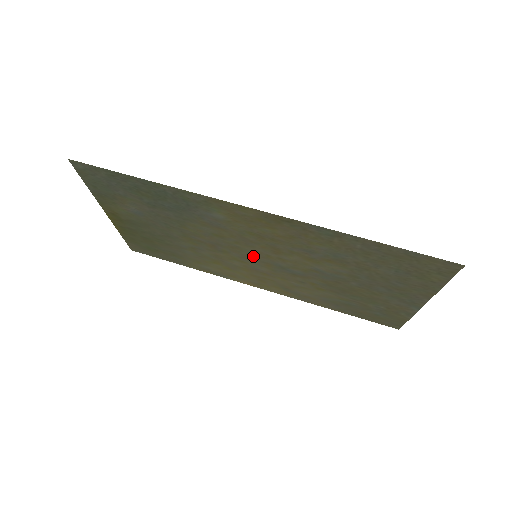
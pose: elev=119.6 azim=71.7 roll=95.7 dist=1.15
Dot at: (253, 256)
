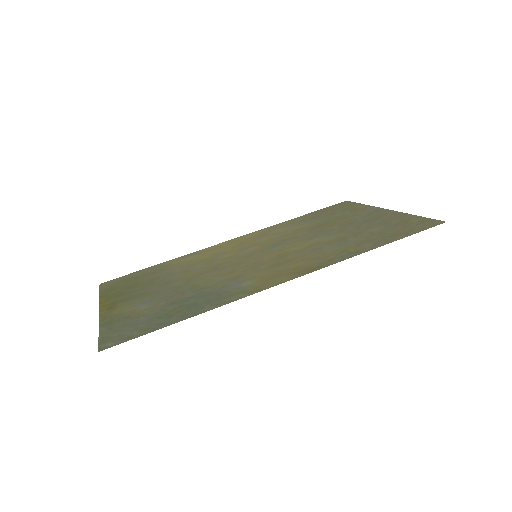
Dot at: (252, 256)
